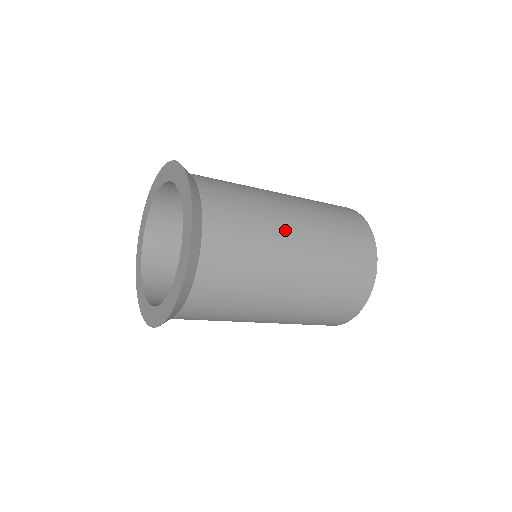
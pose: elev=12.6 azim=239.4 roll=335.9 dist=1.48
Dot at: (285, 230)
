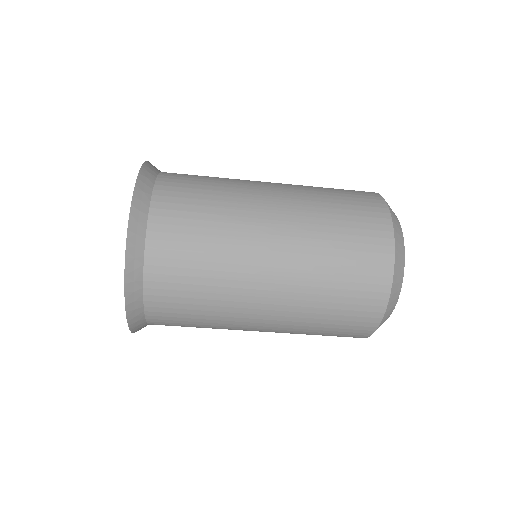
Dot at: occluded
